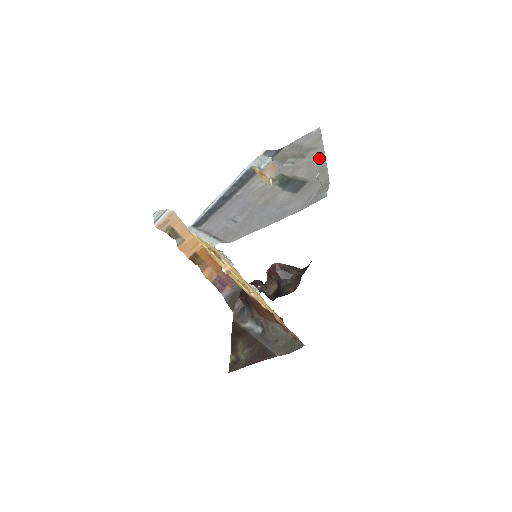
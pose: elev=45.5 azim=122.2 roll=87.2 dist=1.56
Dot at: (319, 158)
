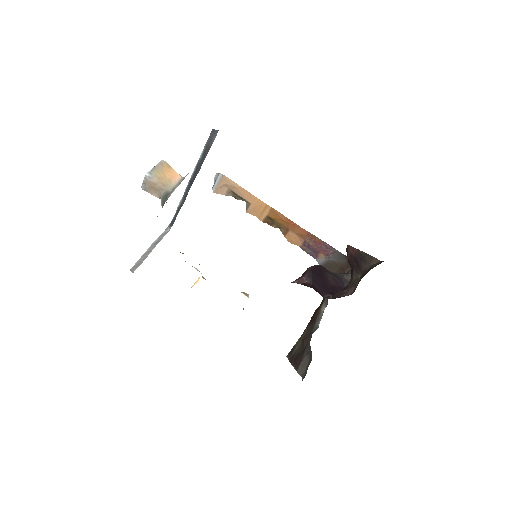
Dot at: occluded
